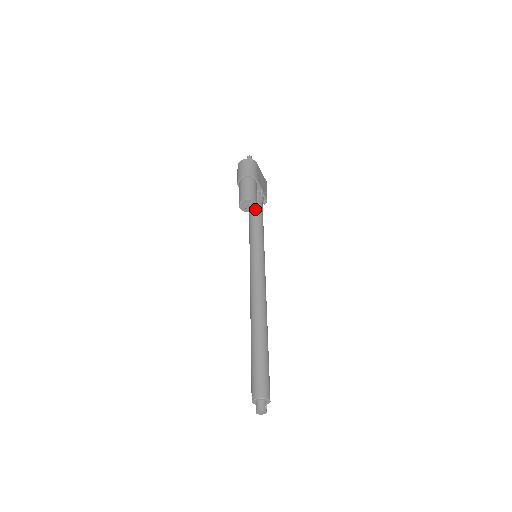
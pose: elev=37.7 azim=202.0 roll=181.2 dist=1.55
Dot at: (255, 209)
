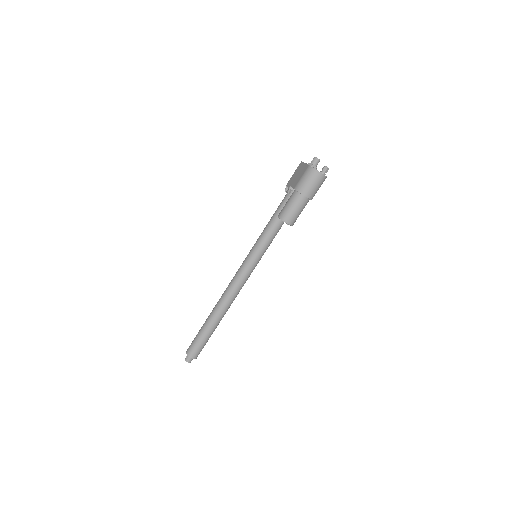
Dot at: occluded
